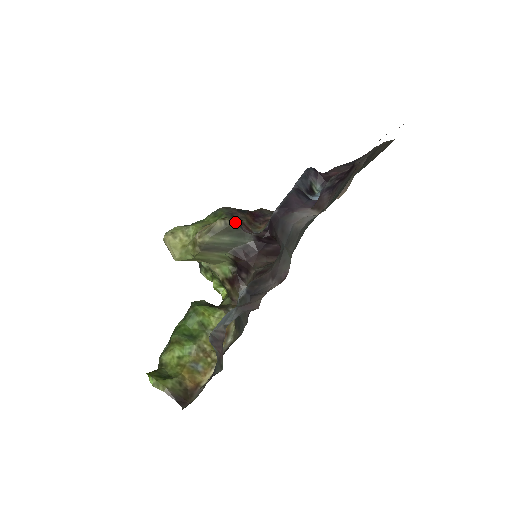
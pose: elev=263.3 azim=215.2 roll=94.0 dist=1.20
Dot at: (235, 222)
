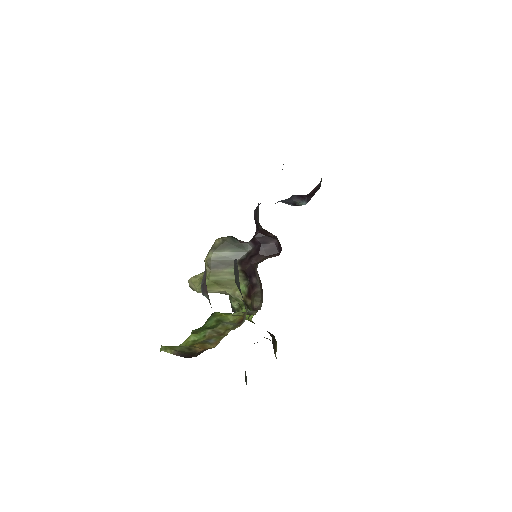
Dot at: (231, 237)
